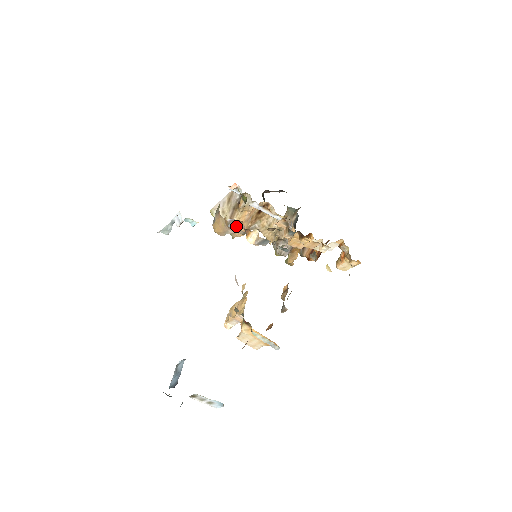
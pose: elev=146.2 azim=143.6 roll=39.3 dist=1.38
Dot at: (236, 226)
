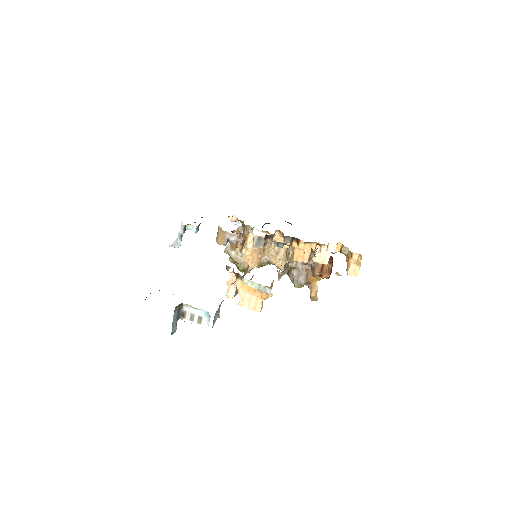
Dot at: (240, 246)
